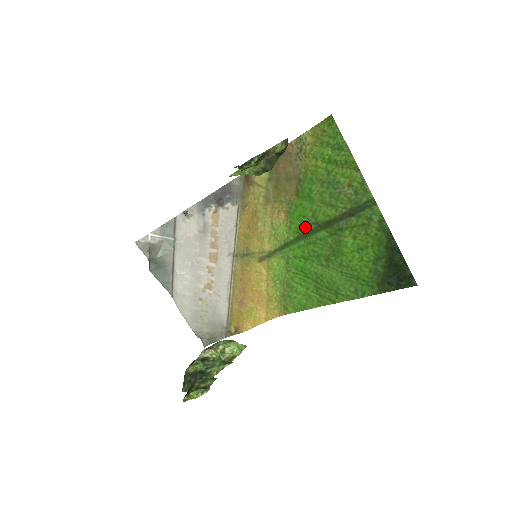
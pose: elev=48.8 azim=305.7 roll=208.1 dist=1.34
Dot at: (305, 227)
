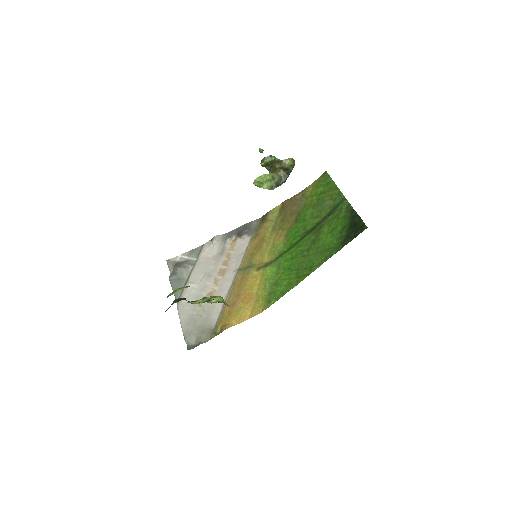
Dot at: (297, 238)
